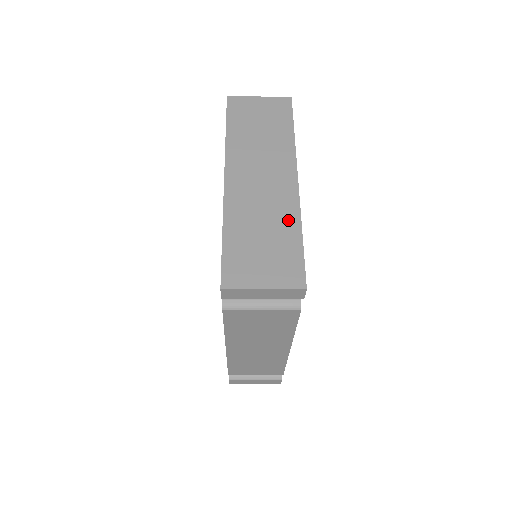
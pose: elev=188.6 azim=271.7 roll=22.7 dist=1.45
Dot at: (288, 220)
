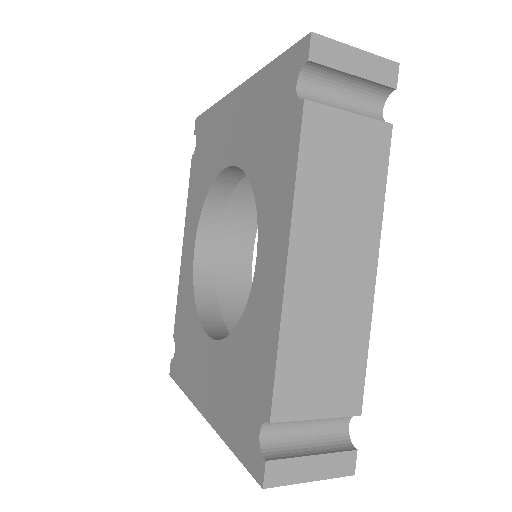
Dot at: occluded
